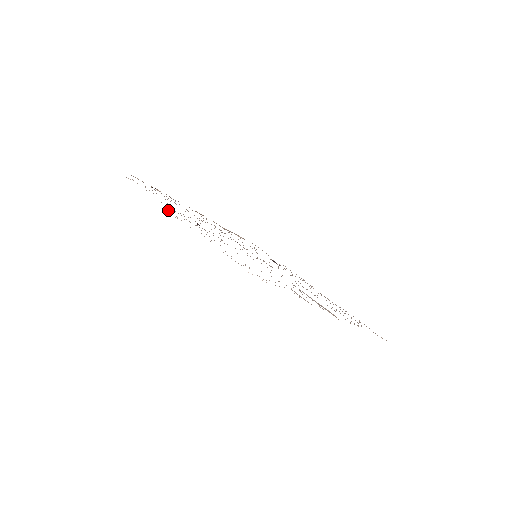
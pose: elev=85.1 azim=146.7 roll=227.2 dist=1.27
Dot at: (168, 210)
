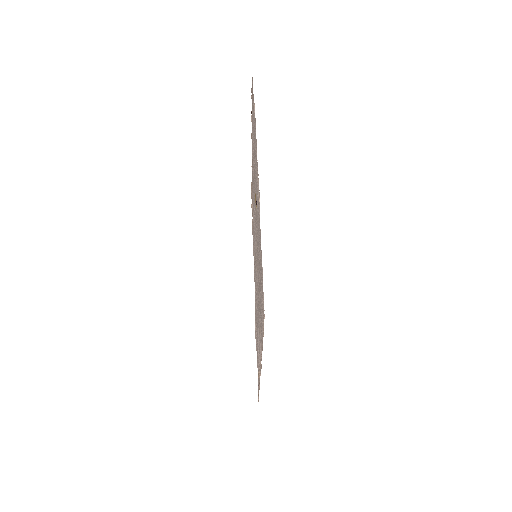
Dot at: (258, 181)
